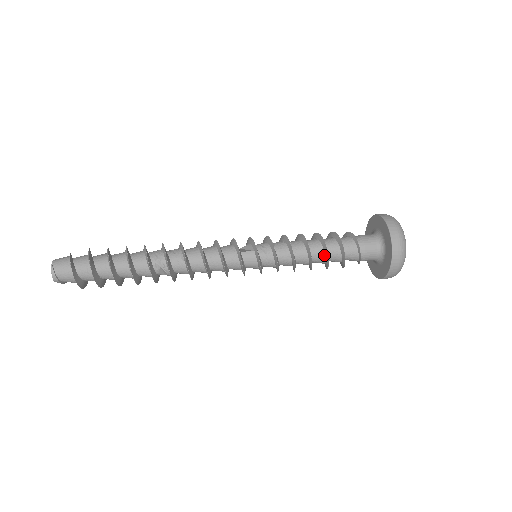
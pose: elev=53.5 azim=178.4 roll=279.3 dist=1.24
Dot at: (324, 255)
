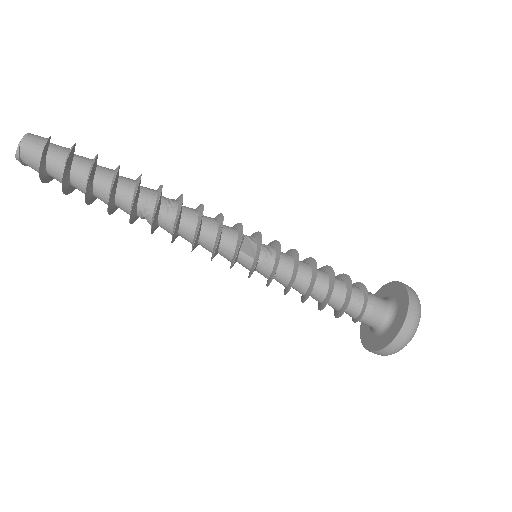
Dot at: (322, 301)
